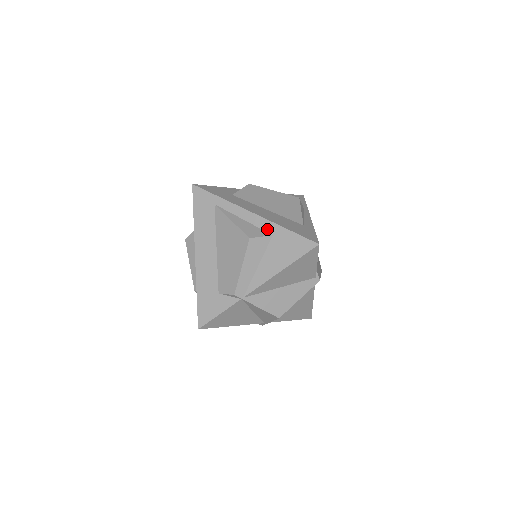
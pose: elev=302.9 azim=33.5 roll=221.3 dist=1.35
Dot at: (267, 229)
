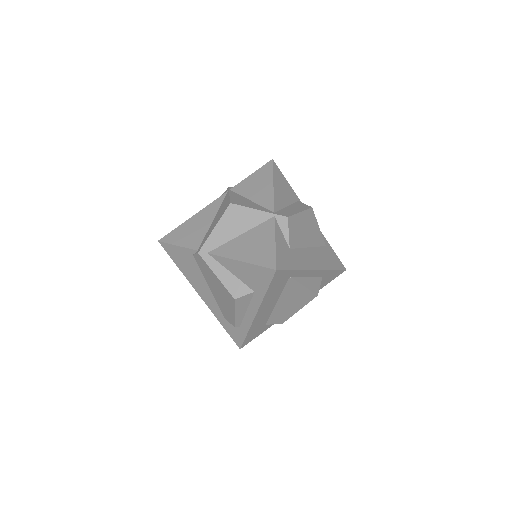
Dot at: (321, 276)
